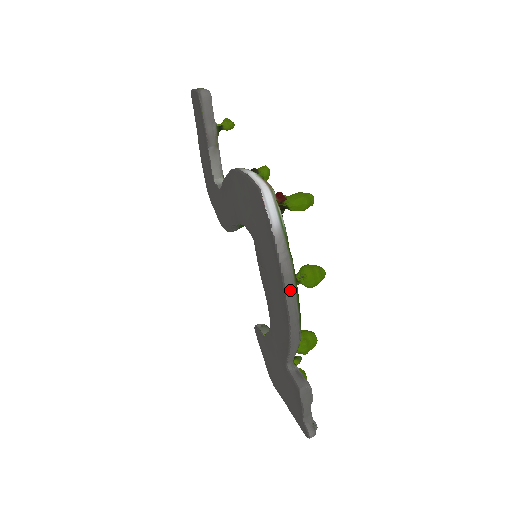
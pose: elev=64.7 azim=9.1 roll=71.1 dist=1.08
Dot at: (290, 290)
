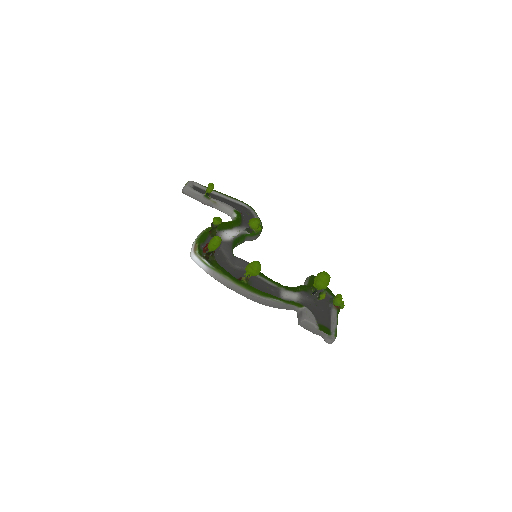
Dot at: (237, 290)
